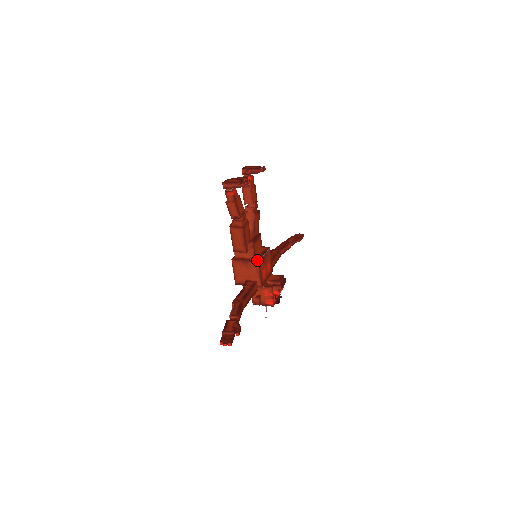
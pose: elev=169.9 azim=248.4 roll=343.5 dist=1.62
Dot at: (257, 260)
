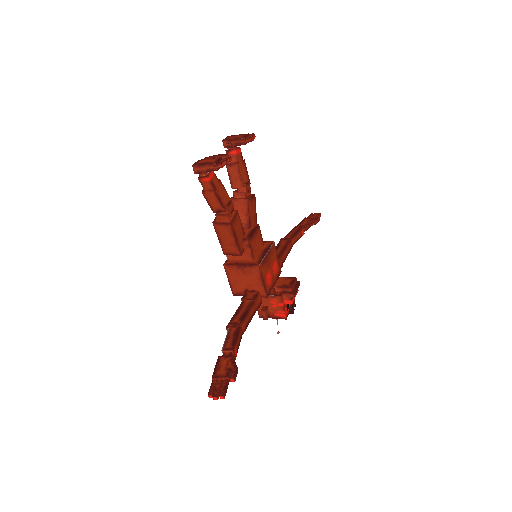
Dot at: (256, 263)
